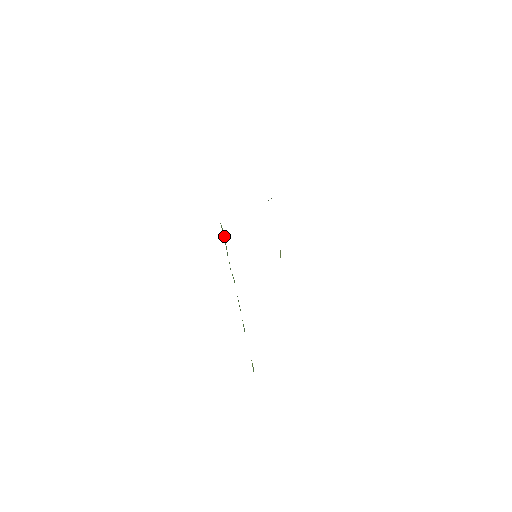
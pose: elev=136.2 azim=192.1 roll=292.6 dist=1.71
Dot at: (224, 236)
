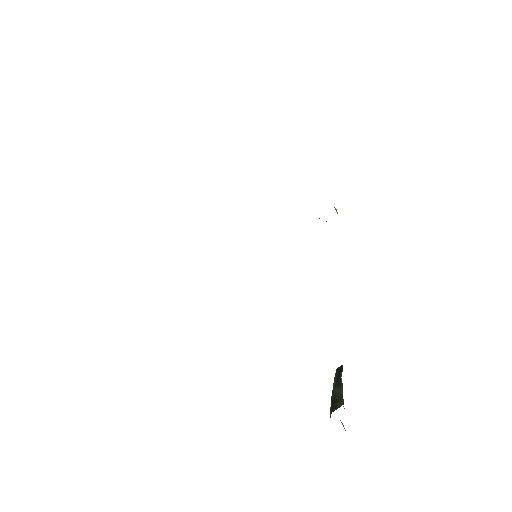
Dot at: occluded
